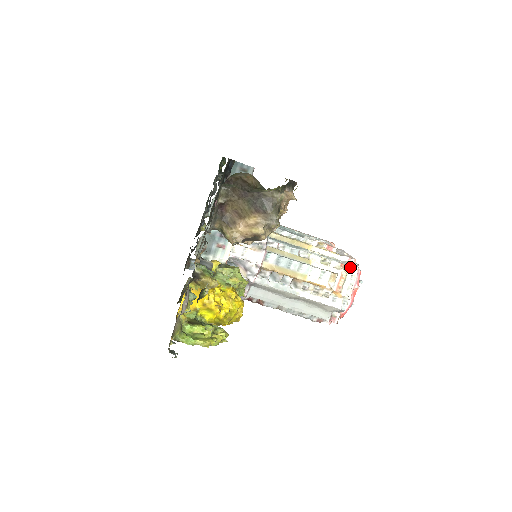
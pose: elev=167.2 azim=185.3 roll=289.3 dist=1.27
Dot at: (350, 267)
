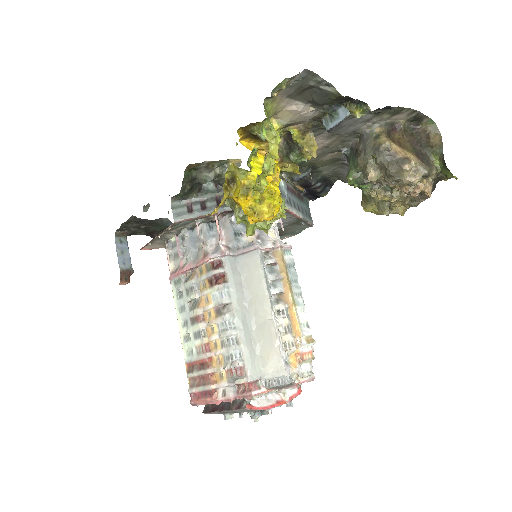
Dot at: occluded
